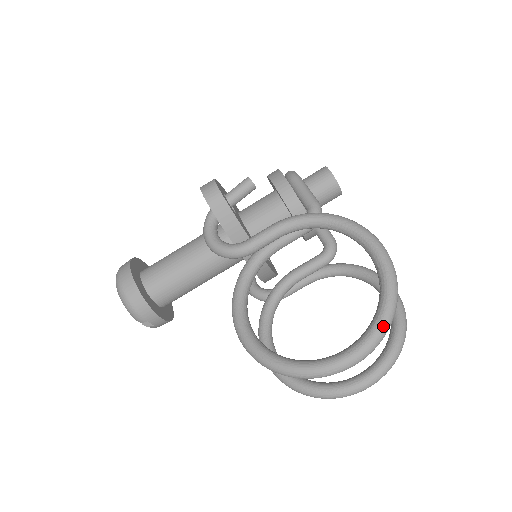
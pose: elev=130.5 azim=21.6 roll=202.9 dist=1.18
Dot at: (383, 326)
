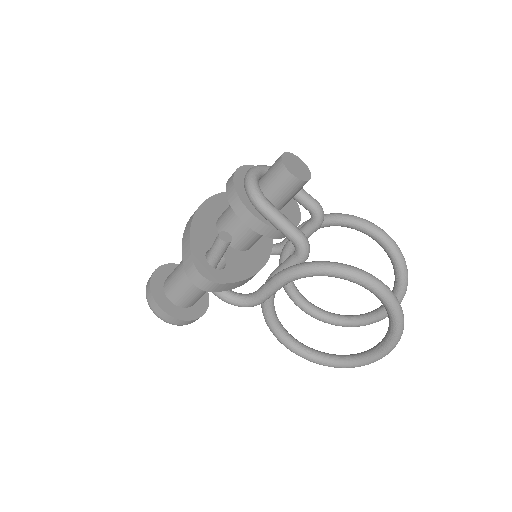
Dot at: (397, 340)
